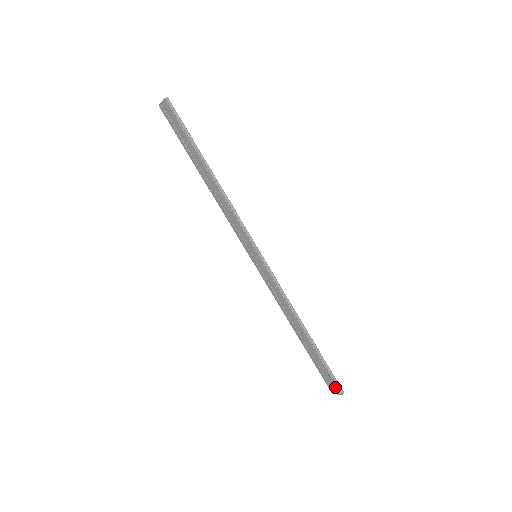
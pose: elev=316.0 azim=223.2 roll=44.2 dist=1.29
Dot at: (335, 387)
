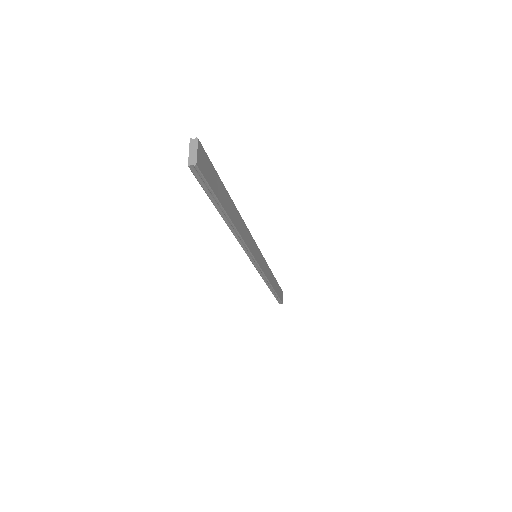
Dot at: occluded
